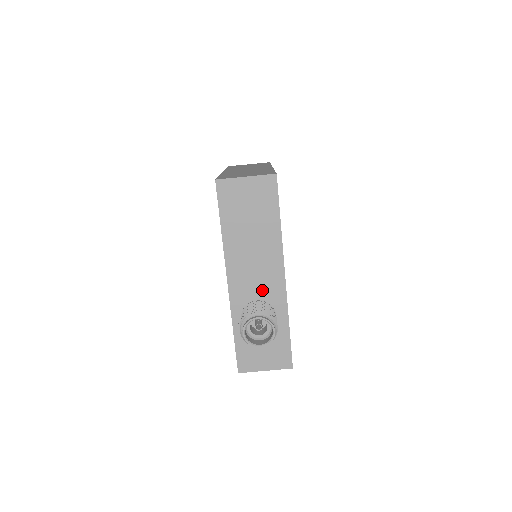
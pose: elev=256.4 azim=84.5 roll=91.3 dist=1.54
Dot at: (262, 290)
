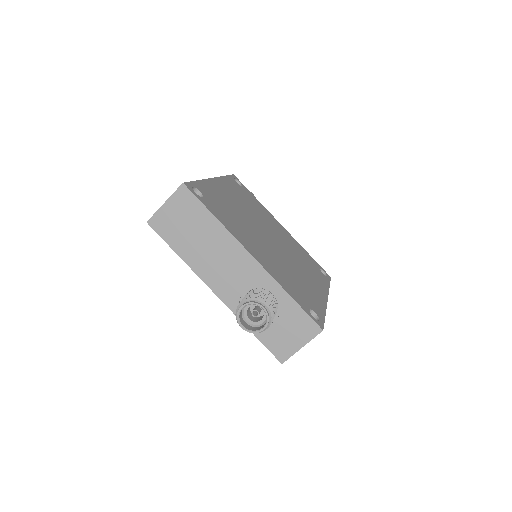
Dot at: (245, 281)
